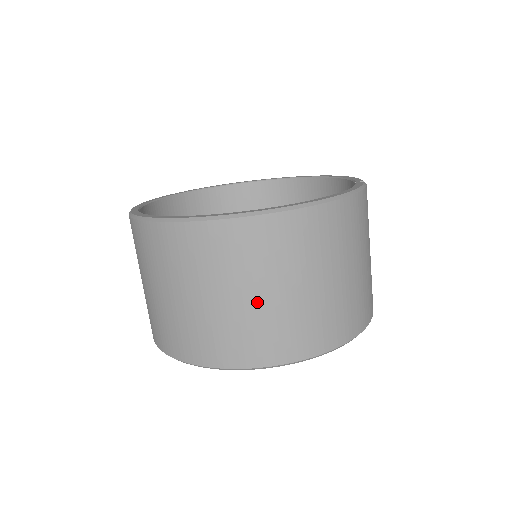
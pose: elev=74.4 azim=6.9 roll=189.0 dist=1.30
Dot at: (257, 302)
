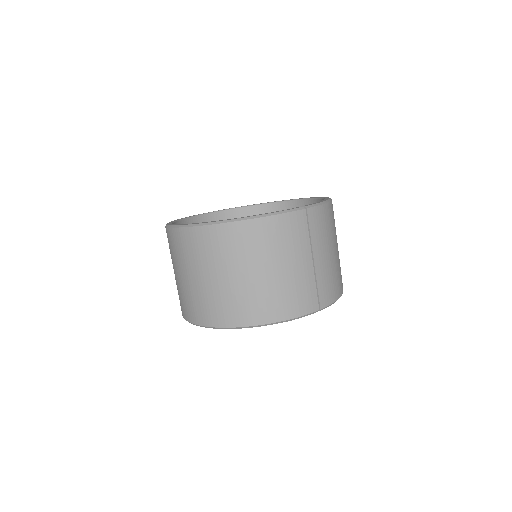
Dot at: (194, 282)
